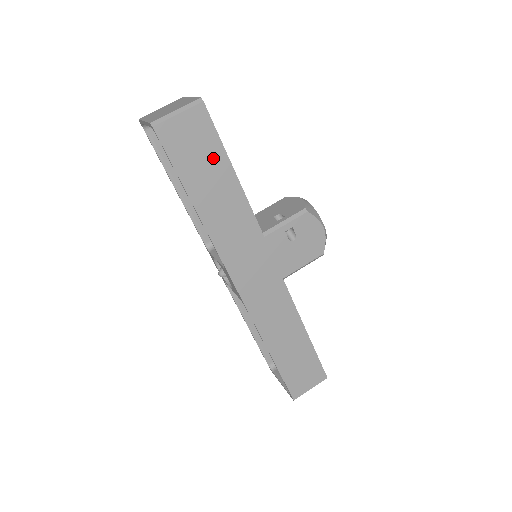
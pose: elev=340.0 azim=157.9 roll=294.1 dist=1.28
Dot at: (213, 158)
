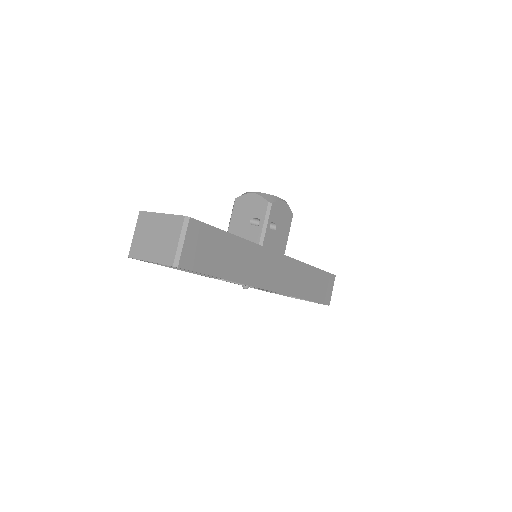
Dot at: (217, 242)
